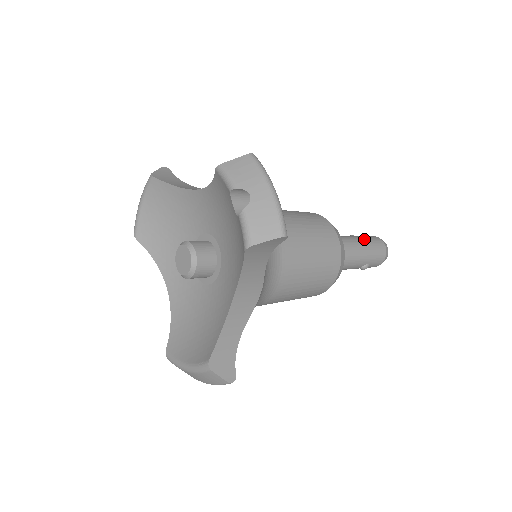
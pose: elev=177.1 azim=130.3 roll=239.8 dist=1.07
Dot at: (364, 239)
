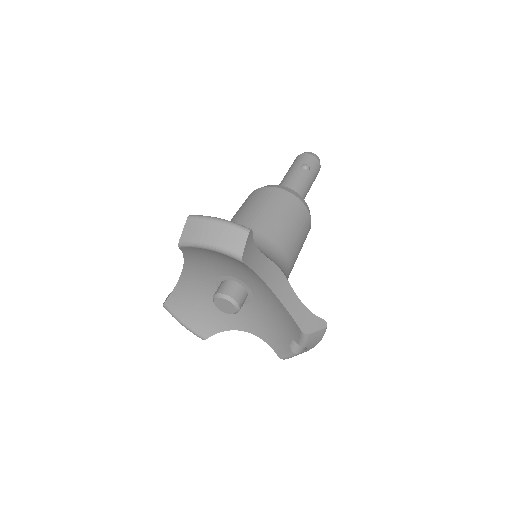
Dot at: (313, 181)
